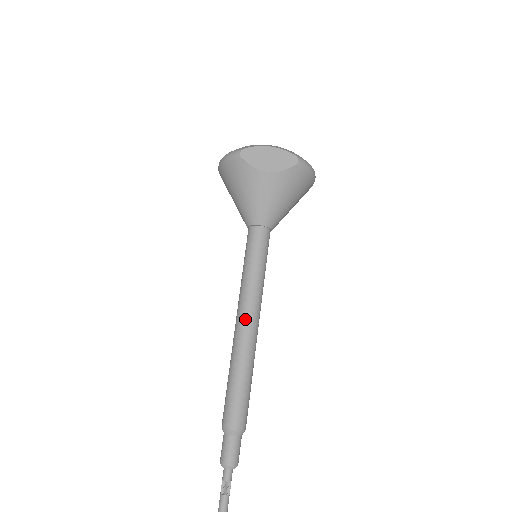
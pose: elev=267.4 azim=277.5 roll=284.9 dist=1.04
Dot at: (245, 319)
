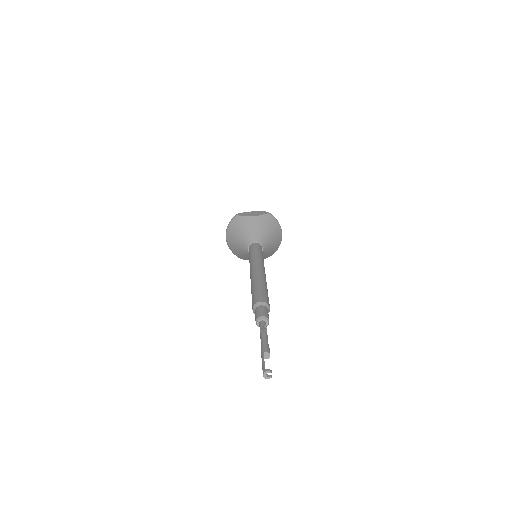
Dot at: (256, 267)
